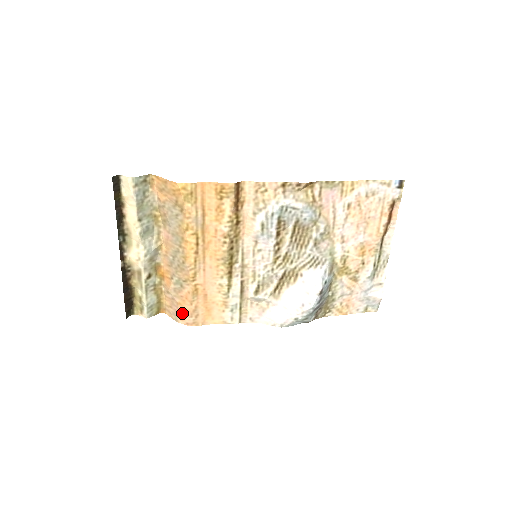
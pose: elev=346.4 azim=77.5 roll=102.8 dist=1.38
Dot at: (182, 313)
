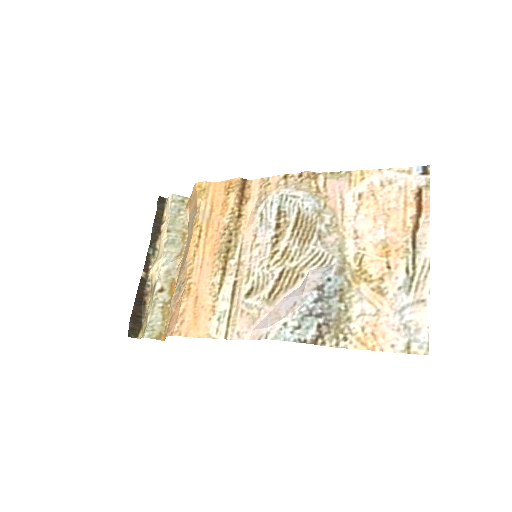
Dot at: (172, 323)
